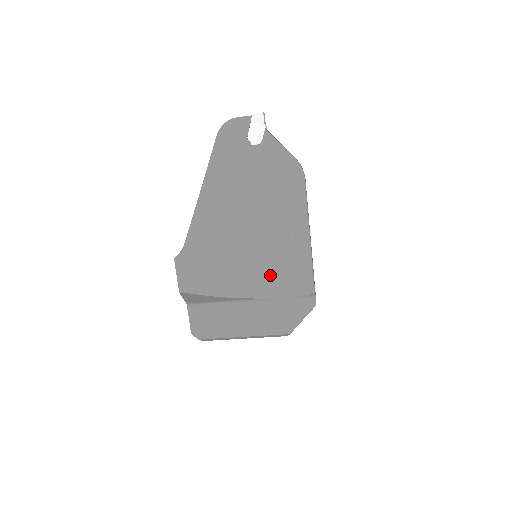
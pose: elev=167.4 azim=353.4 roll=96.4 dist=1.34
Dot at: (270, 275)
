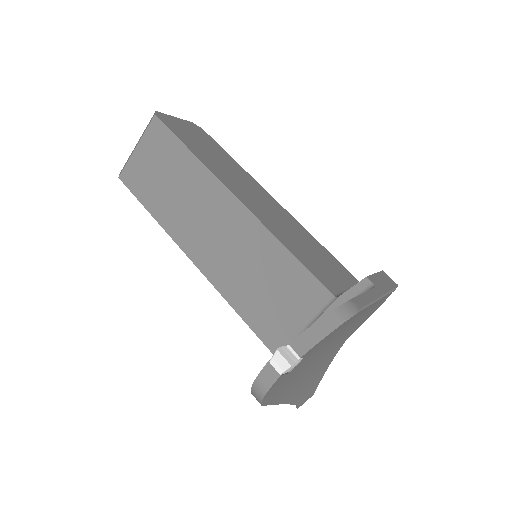
Dot at: occluded
